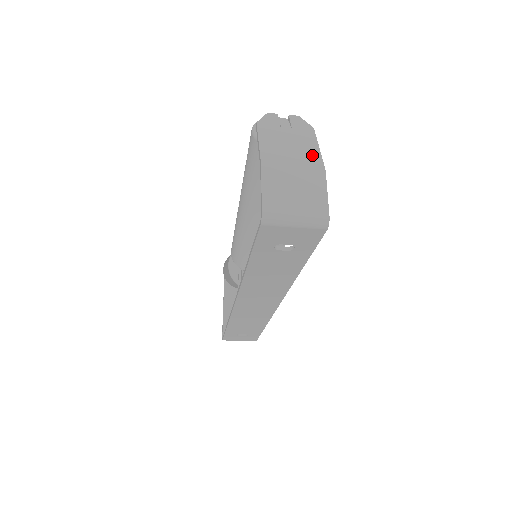
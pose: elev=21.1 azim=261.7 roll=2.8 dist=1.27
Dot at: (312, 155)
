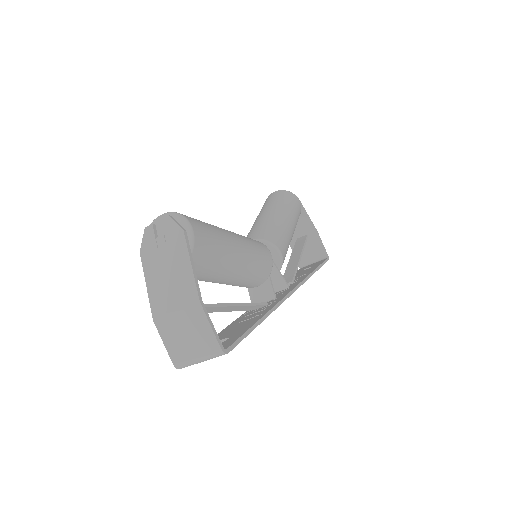
Dot at: (187, 283)
